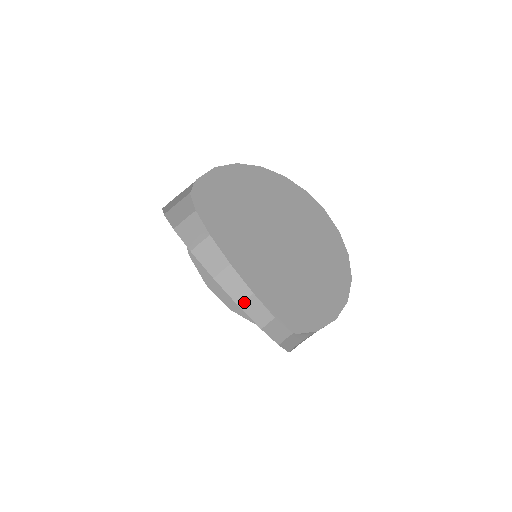
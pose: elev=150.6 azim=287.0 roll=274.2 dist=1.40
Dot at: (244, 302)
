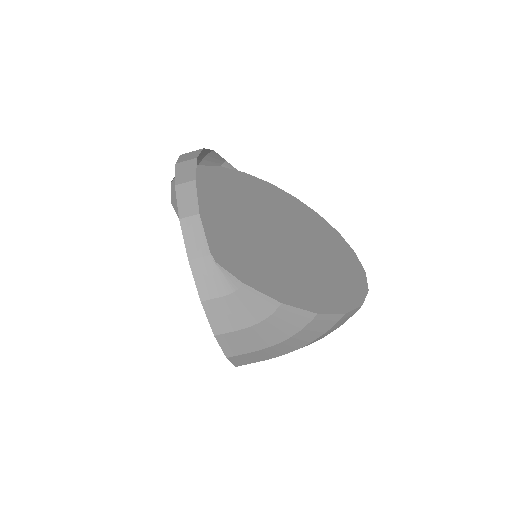
Dot at: (182, 184)
